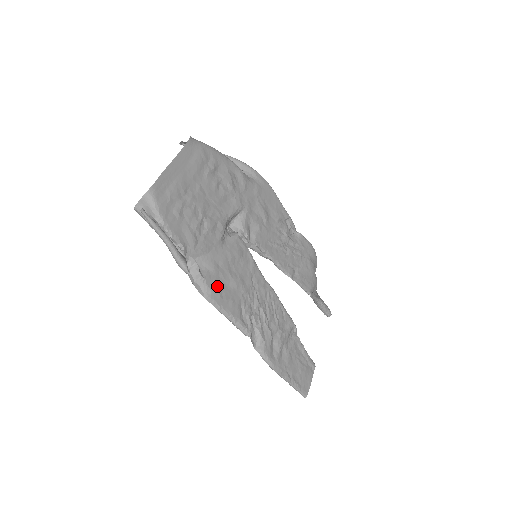
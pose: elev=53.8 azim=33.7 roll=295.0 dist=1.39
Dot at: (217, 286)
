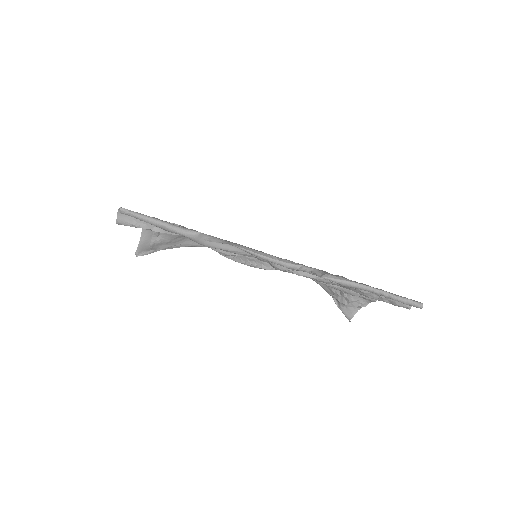
Dot at: occluded
